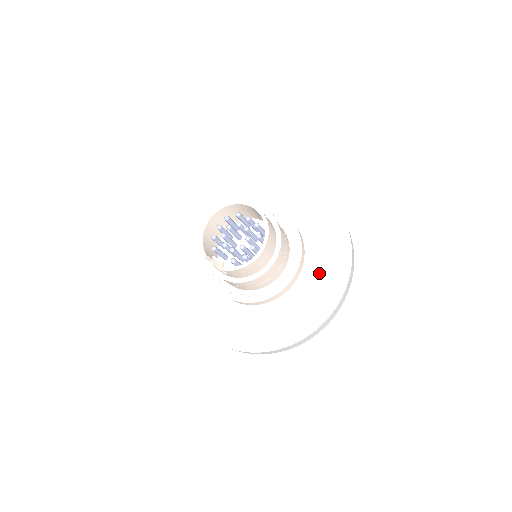
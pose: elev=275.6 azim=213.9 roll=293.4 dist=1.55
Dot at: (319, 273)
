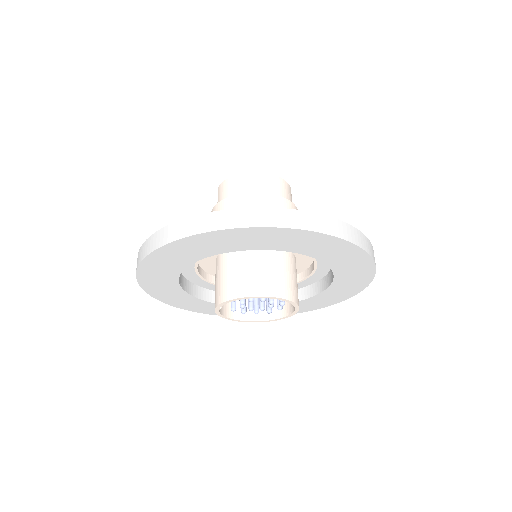
Dot at: occluded
